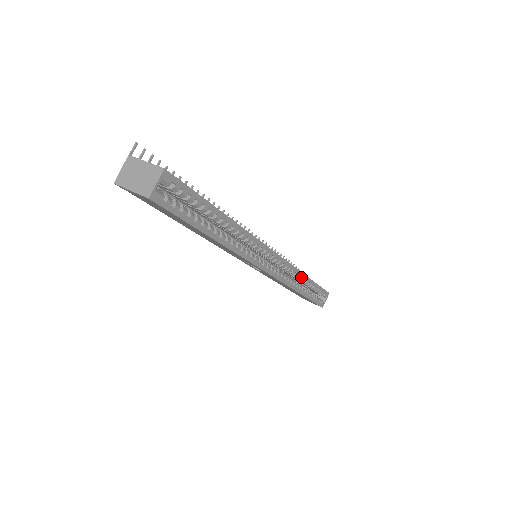
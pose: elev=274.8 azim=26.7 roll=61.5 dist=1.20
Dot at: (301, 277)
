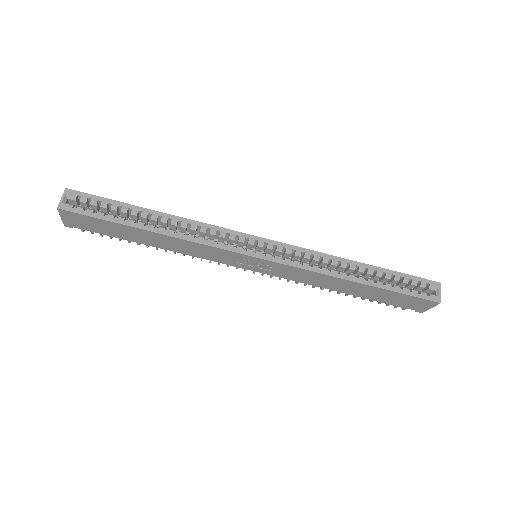
Dot at: (341, 262)
